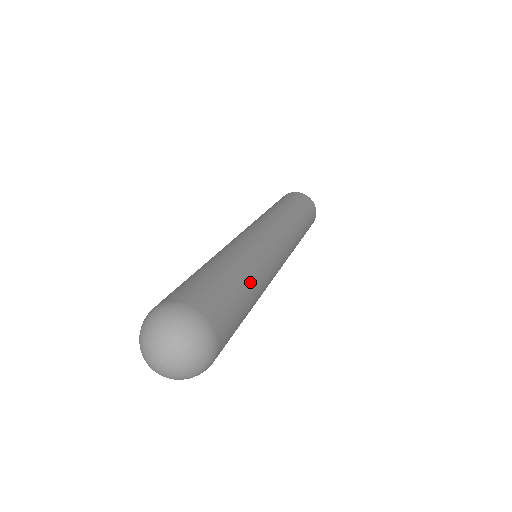
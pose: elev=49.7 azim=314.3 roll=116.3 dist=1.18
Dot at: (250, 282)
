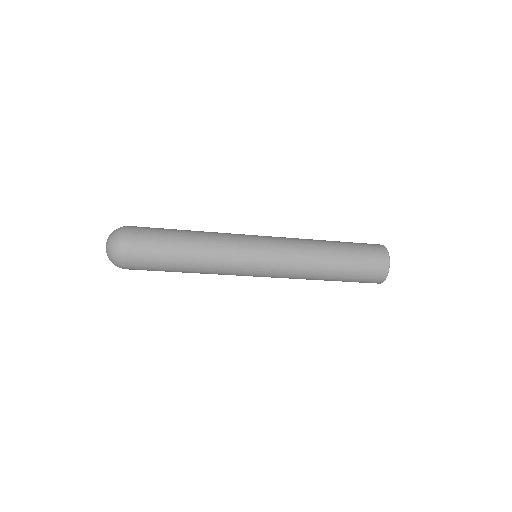
Dot at: occluded
